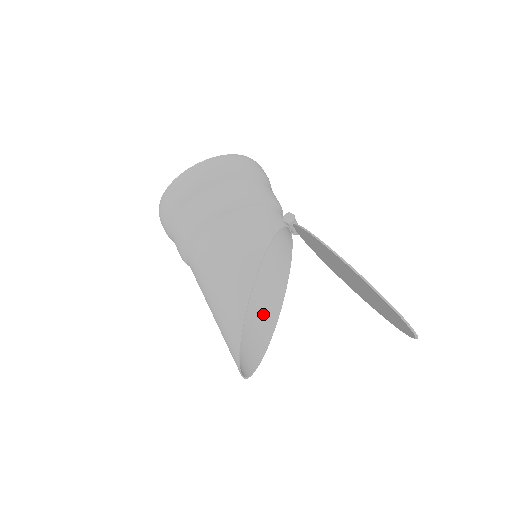
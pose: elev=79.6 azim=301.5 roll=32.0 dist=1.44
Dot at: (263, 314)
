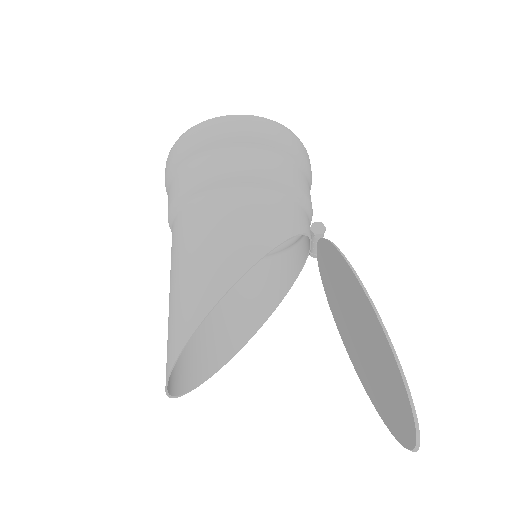
Dot at: (228, 332)
